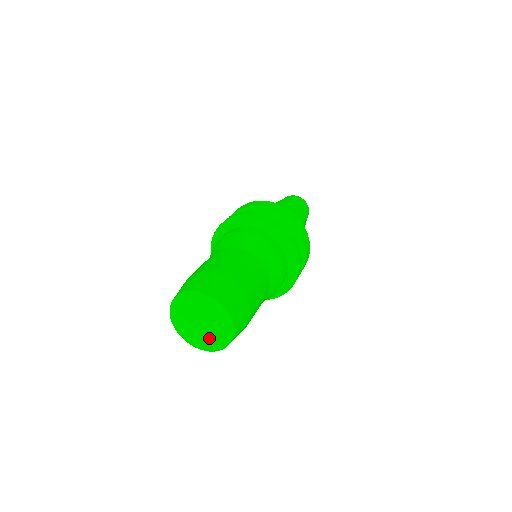
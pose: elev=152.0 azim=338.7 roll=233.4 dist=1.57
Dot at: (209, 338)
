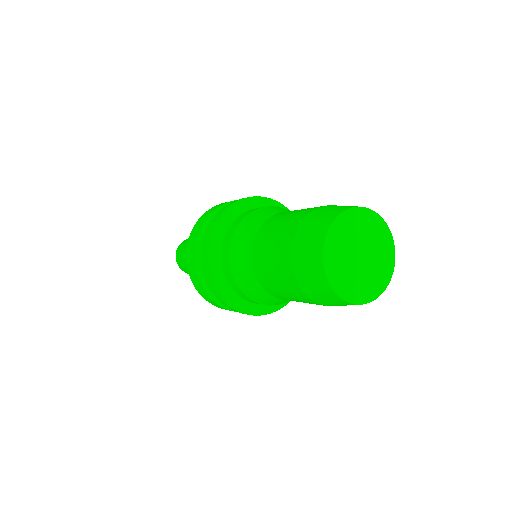
Dot at: (364, 282)
